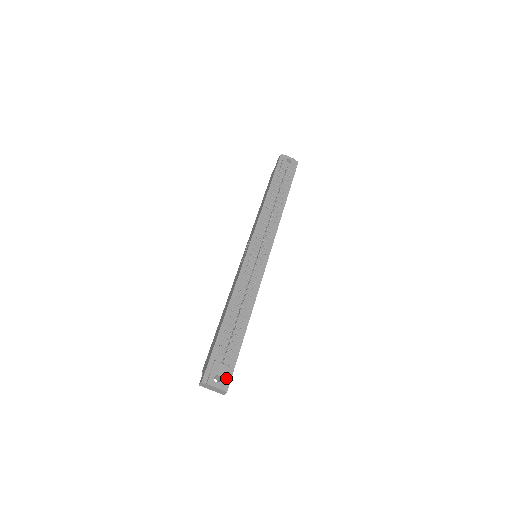
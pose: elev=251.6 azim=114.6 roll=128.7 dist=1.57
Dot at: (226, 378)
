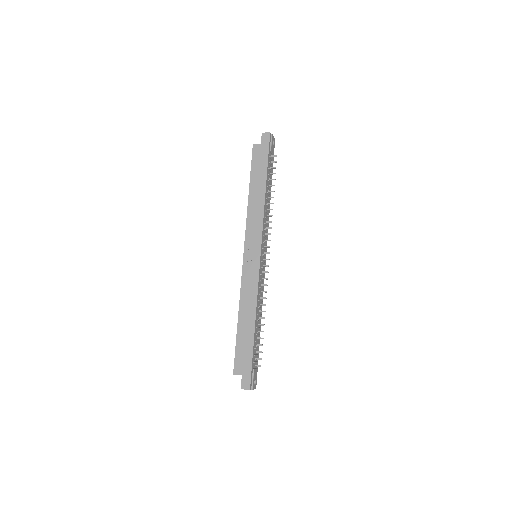
Dot at: (256, 378)
